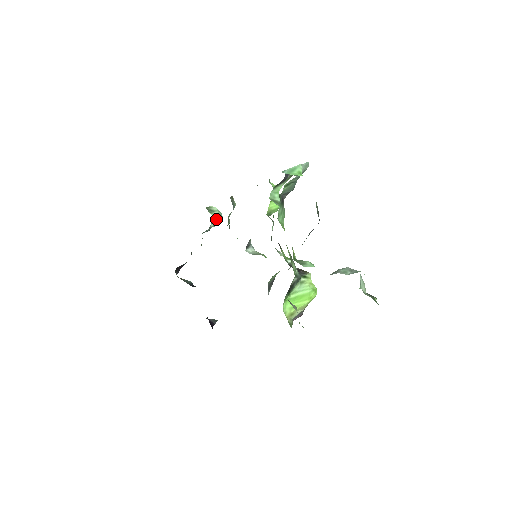
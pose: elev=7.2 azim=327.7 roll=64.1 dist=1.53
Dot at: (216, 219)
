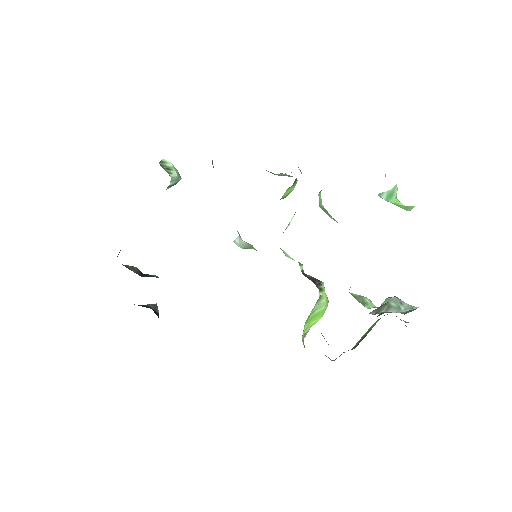
Dot at: (174, 181)
